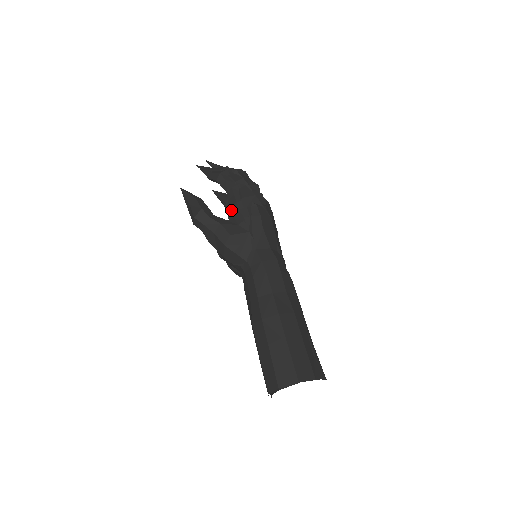
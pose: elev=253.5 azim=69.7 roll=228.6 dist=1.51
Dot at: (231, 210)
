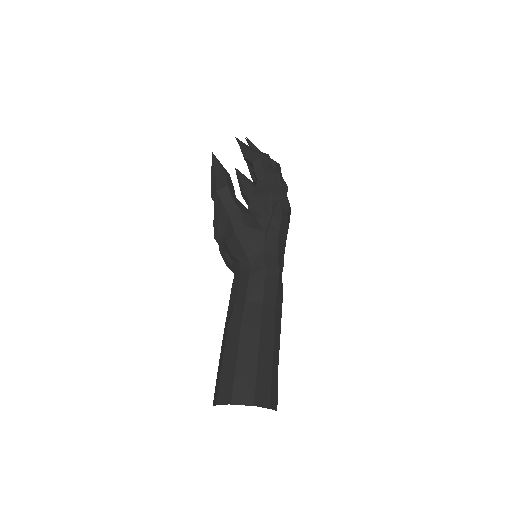
Dot at: (255, 200)
